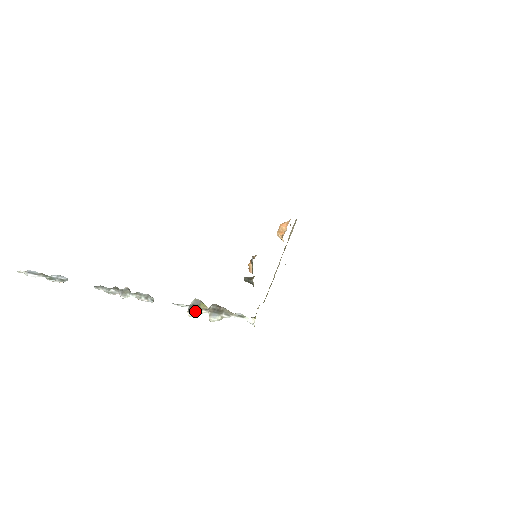
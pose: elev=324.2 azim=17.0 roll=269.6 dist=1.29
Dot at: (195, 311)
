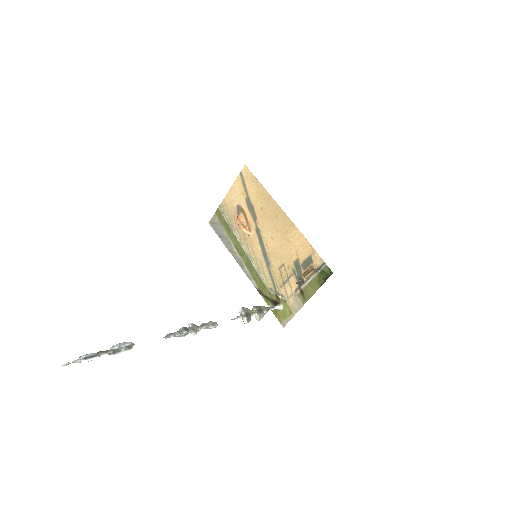
Dot at: (250, 318)
